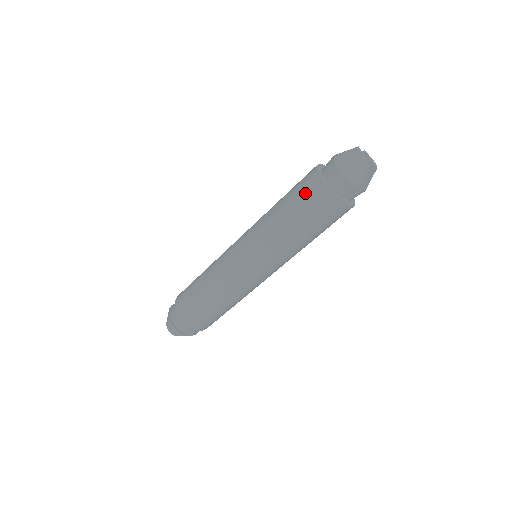
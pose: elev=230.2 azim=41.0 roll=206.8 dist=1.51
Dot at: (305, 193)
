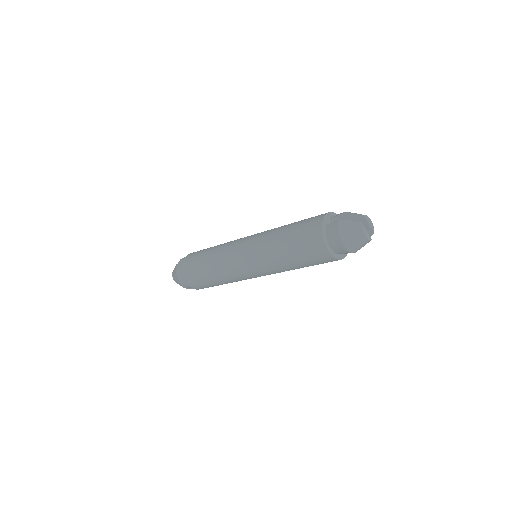
Dot at: (313, 257)
